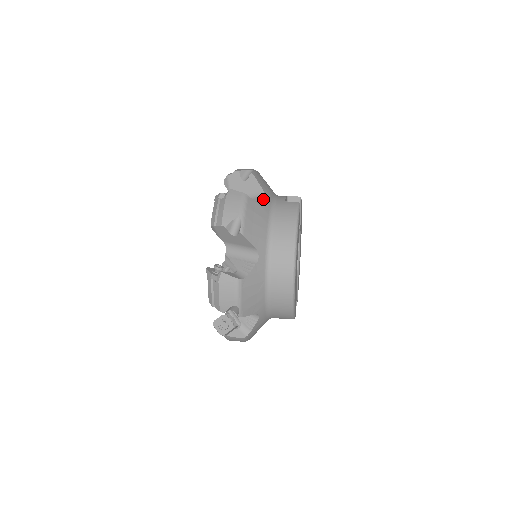
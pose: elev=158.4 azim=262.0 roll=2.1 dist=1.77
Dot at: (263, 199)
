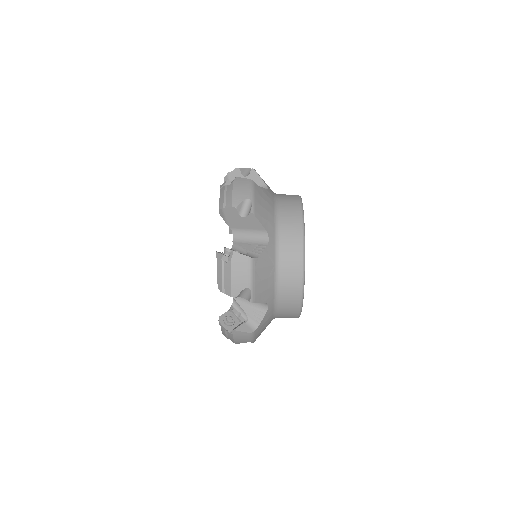
Dot at: (267, 189)
